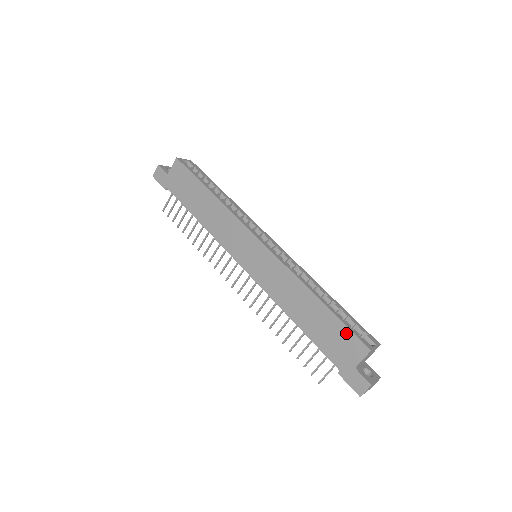
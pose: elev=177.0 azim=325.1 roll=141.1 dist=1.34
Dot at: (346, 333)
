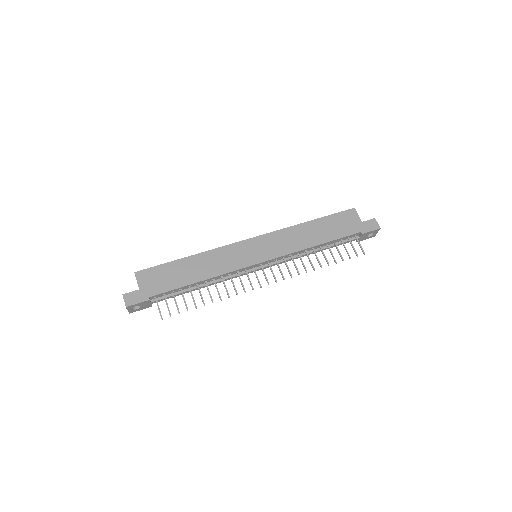
Dot at: (339, 216)
